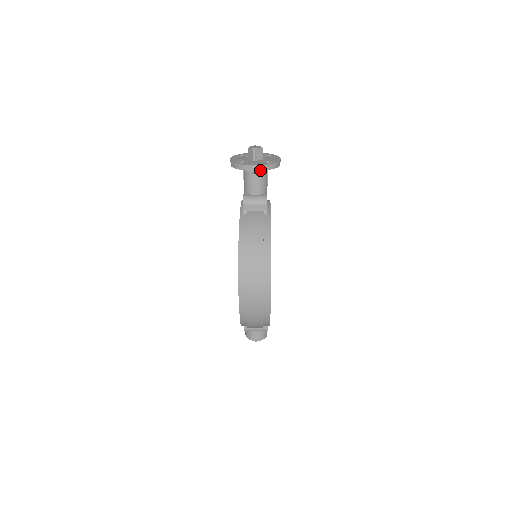
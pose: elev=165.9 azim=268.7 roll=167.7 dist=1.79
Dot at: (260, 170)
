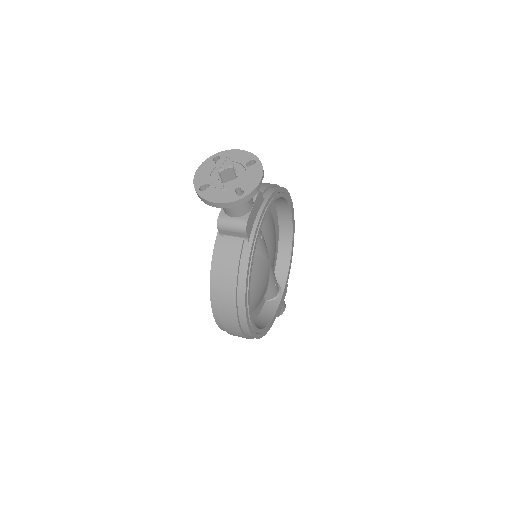
Dot at: (224, 207)
